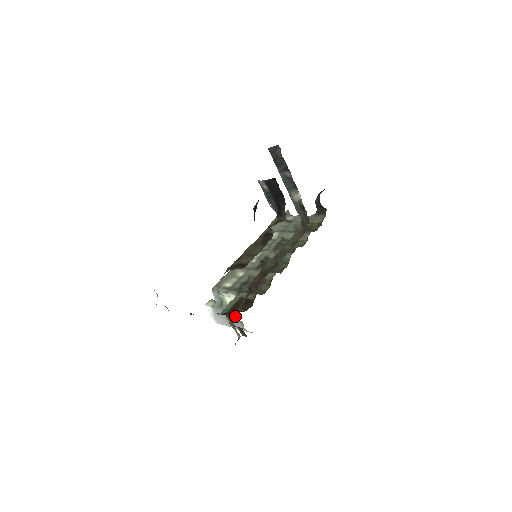
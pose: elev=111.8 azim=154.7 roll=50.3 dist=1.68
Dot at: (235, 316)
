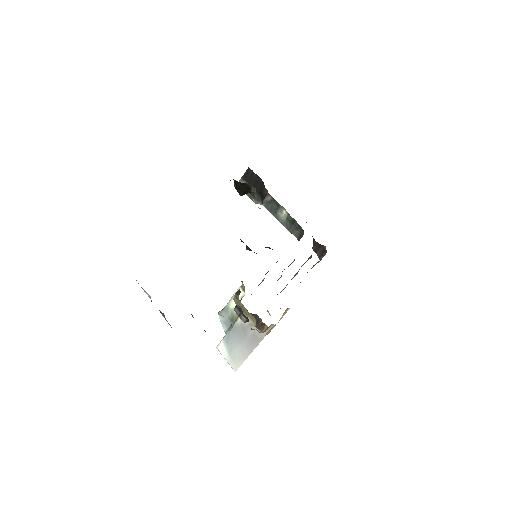
Dot at: occluded
